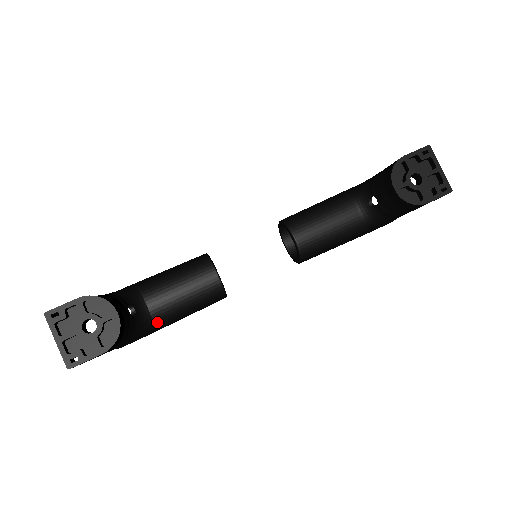
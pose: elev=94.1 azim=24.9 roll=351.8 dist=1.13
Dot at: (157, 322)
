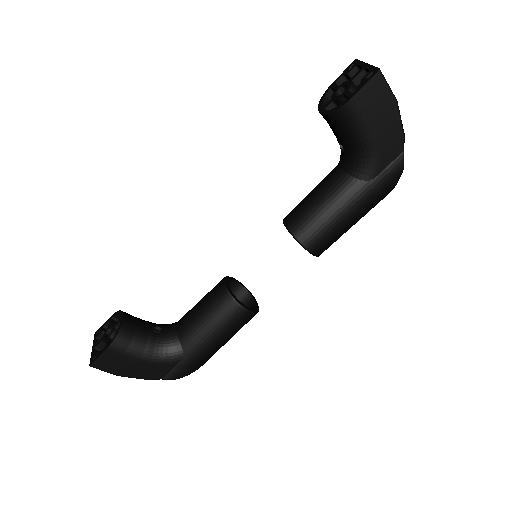
Dot at: (184, 342)
